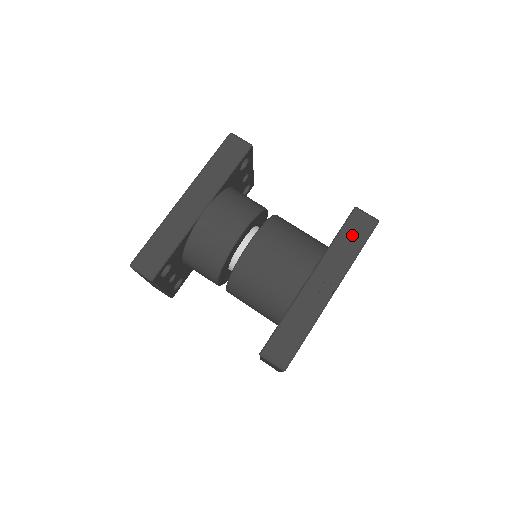
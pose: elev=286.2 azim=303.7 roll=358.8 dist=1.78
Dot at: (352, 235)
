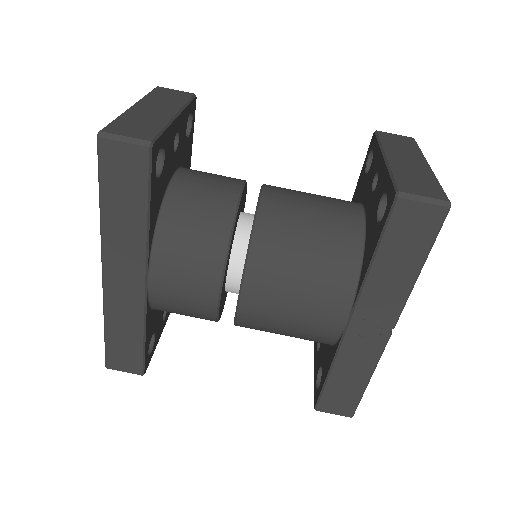
Dot at: (402, 247)
